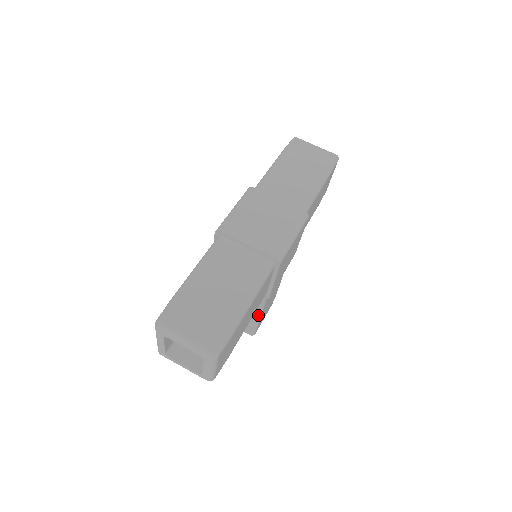
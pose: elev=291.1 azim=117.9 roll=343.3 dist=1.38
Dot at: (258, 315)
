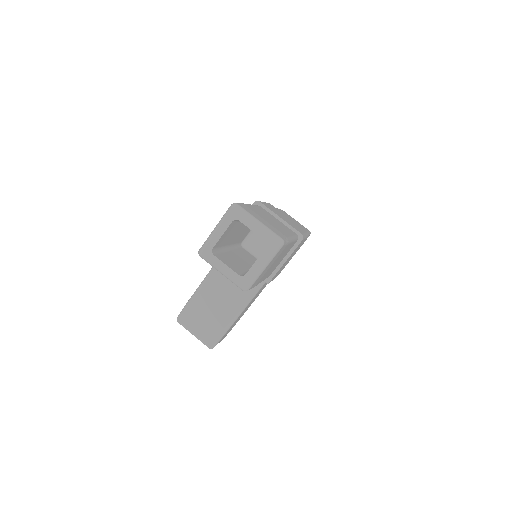
Dot at: (238, 312)
